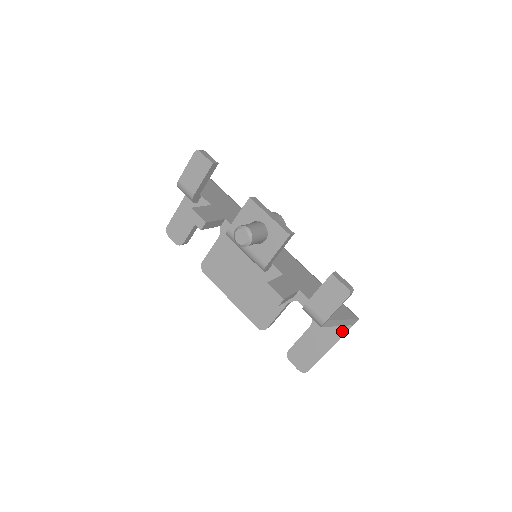
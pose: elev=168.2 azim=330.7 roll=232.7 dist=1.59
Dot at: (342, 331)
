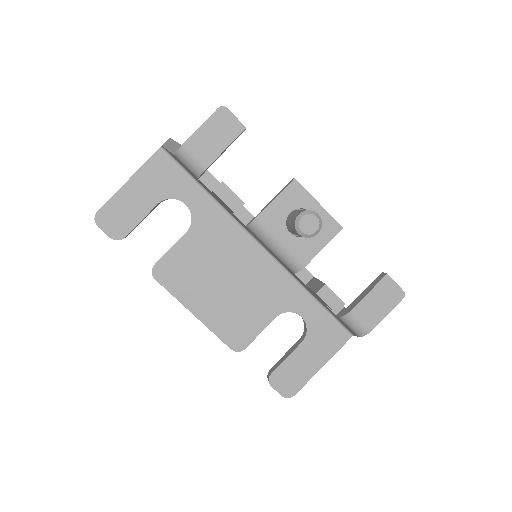
Dot at: (340, 343)
